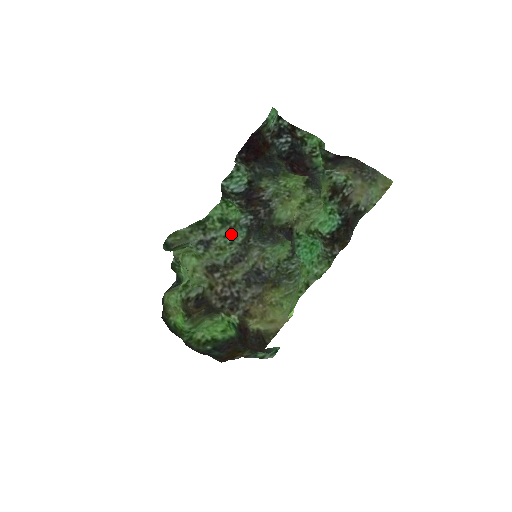
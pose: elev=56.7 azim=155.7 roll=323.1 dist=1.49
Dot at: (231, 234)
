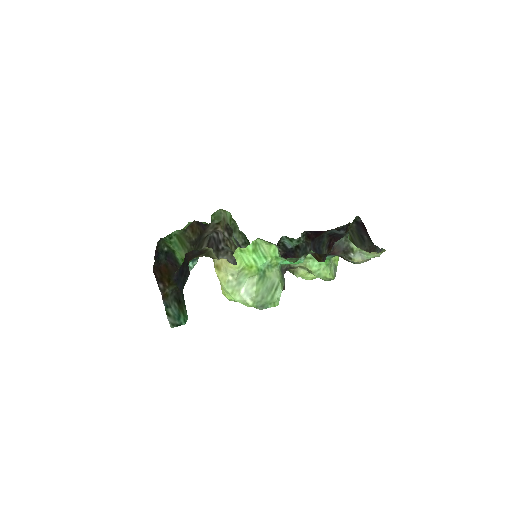
Dot at: occluded
